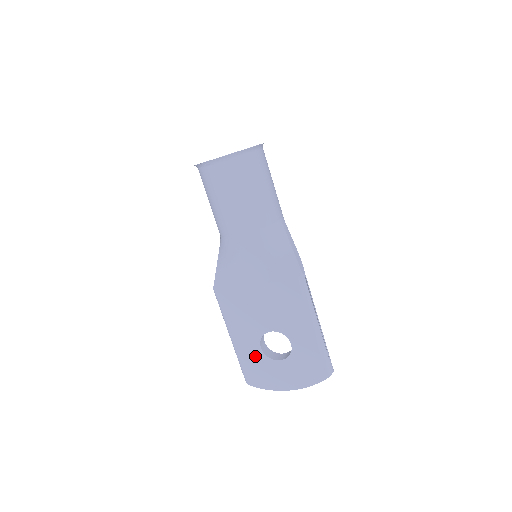
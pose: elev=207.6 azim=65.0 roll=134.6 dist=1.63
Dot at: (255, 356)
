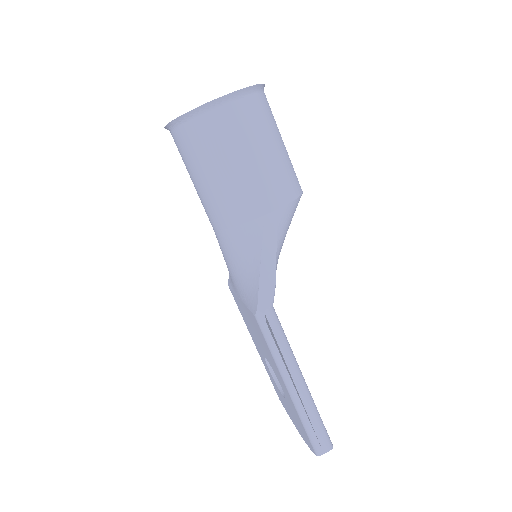
Dot at: occluded
